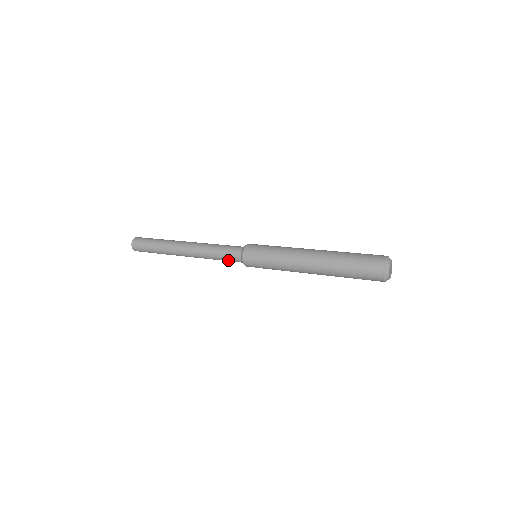
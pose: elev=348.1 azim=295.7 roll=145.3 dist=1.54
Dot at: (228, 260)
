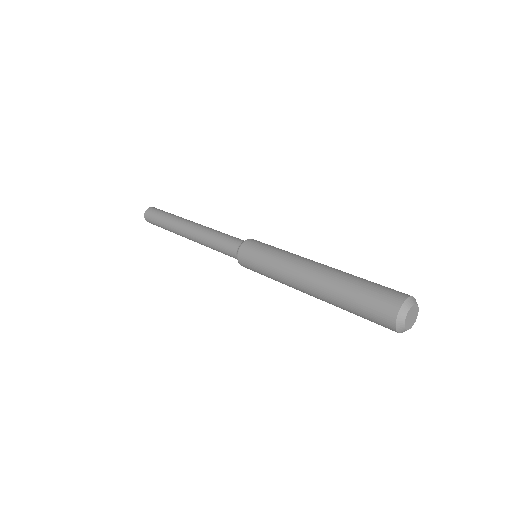
Dot at: (224, 251)
